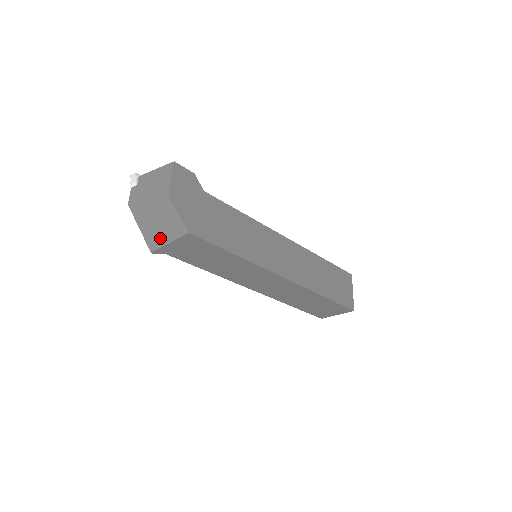
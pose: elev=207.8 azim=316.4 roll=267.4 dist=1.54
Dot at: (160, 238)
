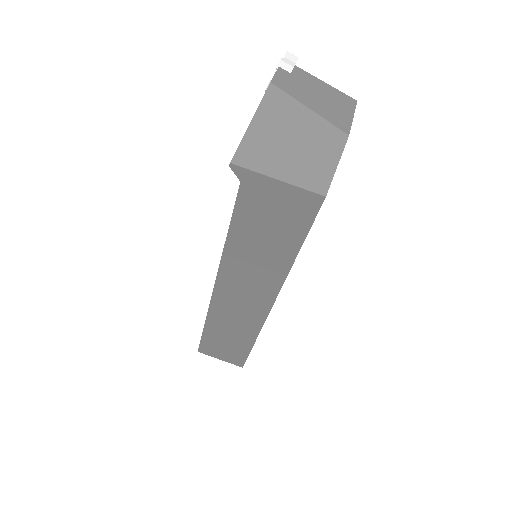
Dot at: (271, 162)
